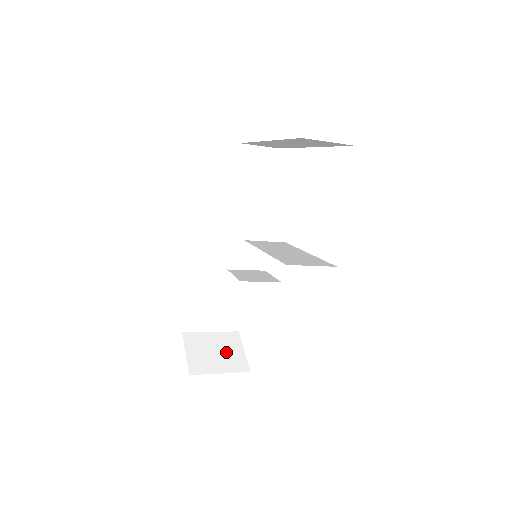
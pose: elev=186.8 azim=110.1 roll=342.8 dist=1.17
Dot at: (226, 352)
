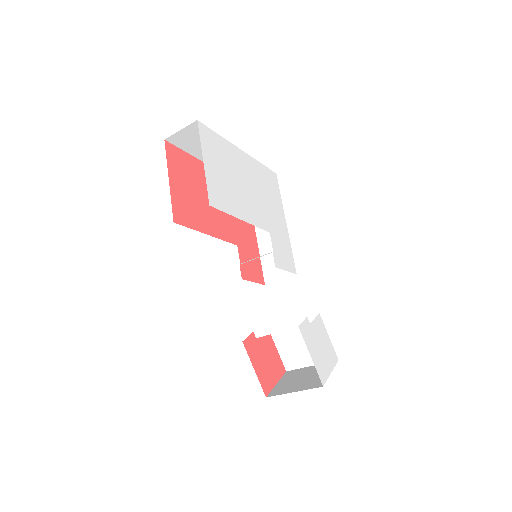
Dot at: (312, 377)
